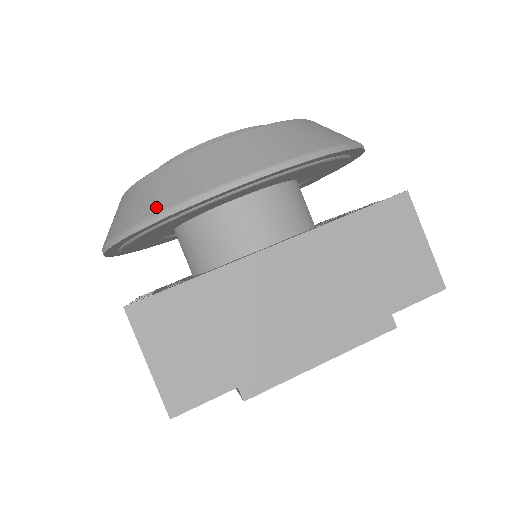
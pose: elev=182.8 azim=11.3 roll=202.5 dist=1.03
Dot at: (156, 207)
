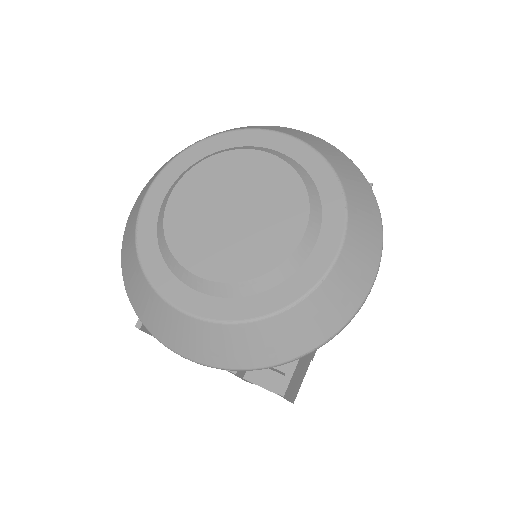
Dot at: (312, 343)
